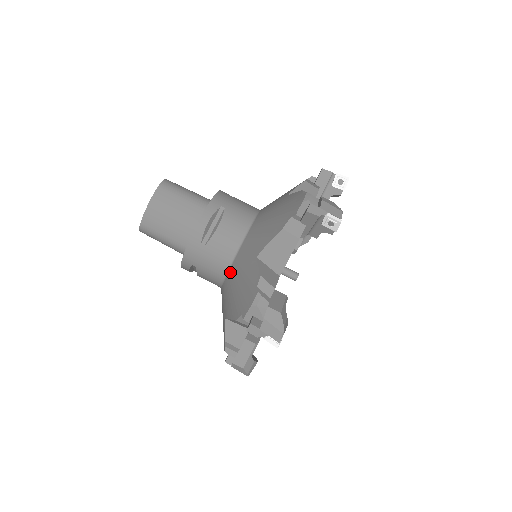
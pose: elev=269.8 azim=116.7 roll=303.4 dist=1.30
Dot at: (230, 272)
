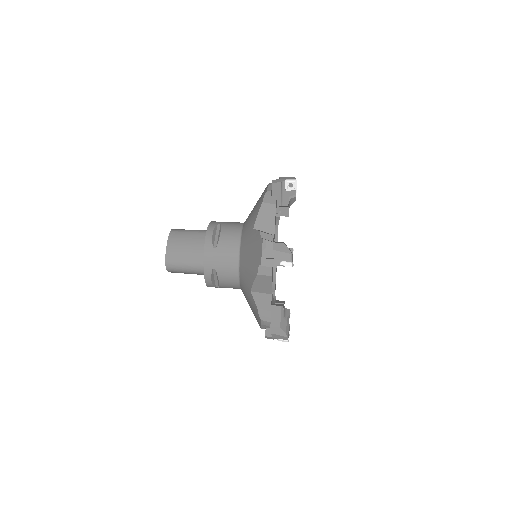
Dot at: (241, 258)
